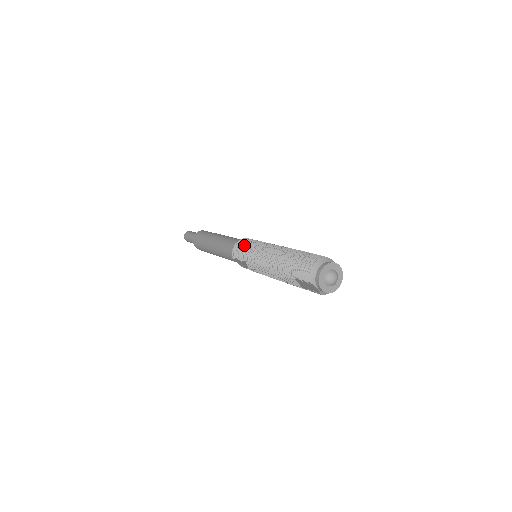
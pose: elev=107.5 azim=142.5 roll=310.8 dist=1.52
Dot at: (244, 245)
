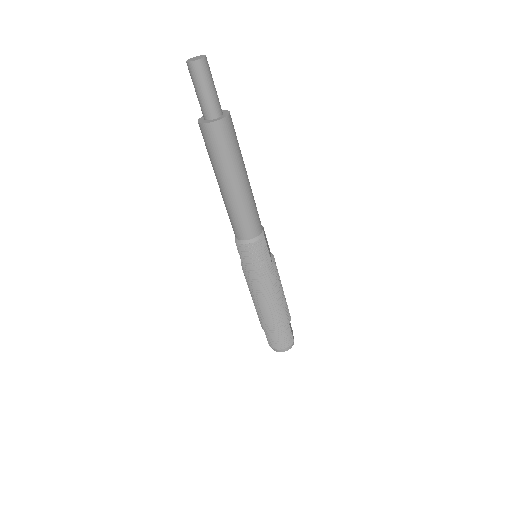
Dot at: (255, 260)
